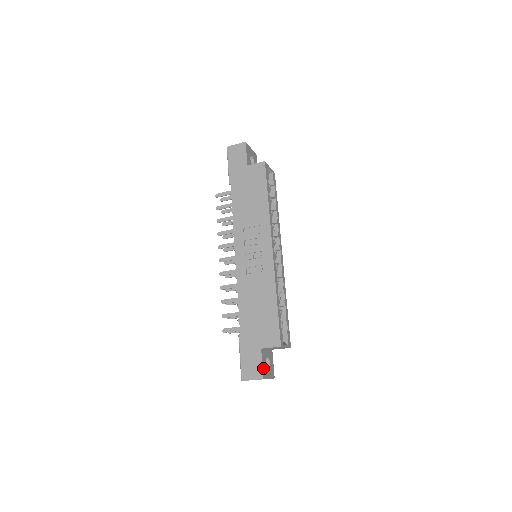
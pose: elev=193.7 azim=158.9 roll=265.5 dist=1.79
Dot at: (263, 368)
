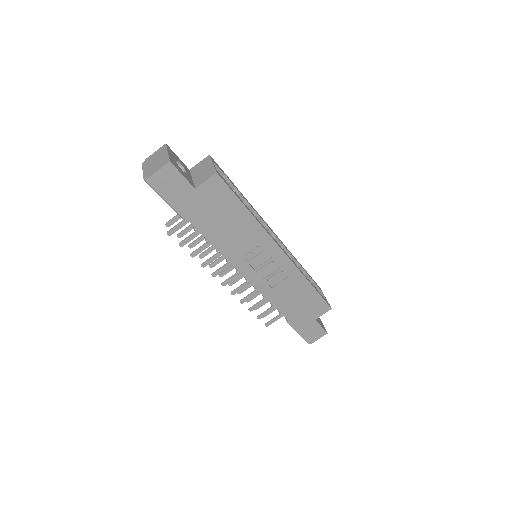
Dot at: (322, 327)
